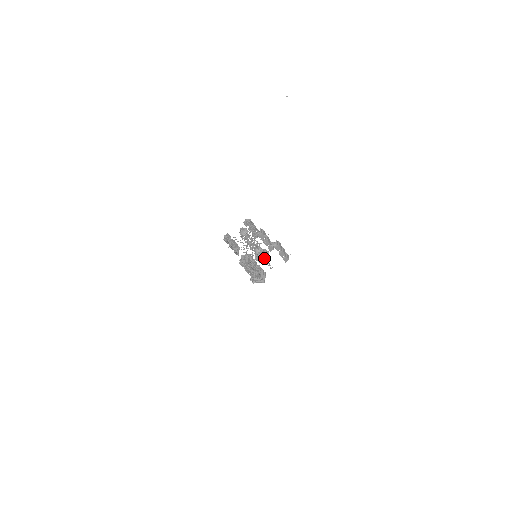
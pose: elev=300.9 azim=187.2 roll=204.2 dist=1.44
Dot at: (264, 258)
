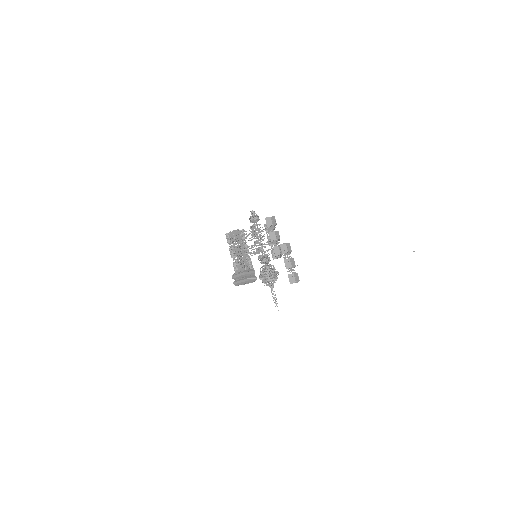
Dot at: (268, 272)
